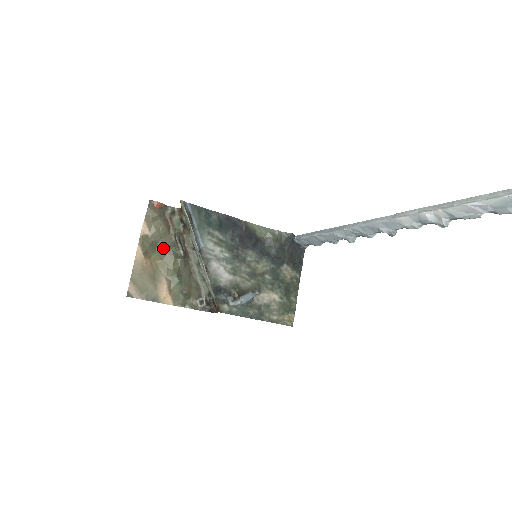
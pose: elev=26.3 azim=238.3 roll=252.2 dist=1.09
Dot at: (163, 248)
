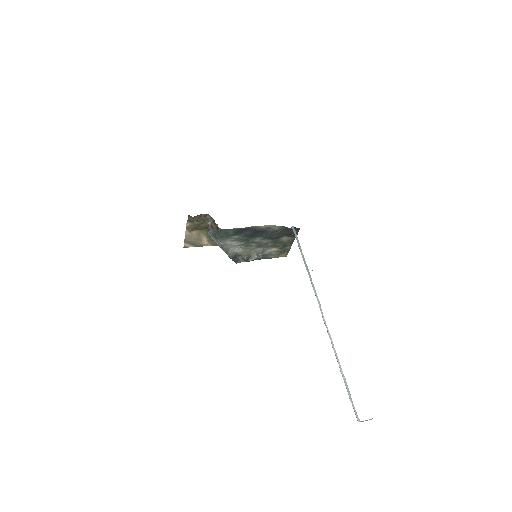
Dot at: (202, 227)
